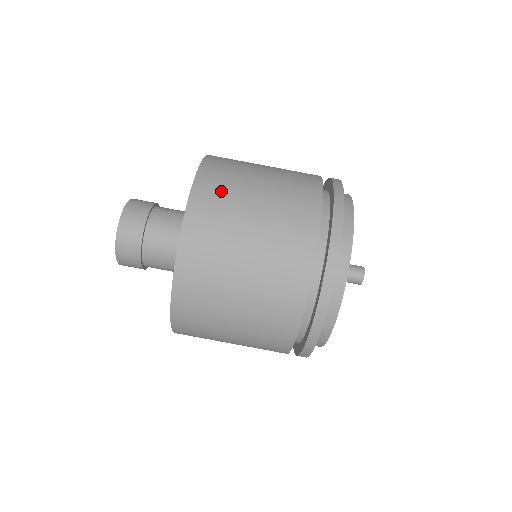
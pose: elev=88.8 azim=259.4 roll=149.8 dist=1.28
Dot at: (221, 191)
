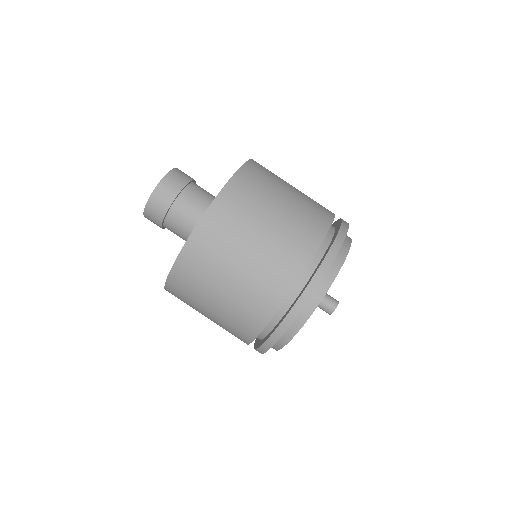
Dot at: (216, 242)
